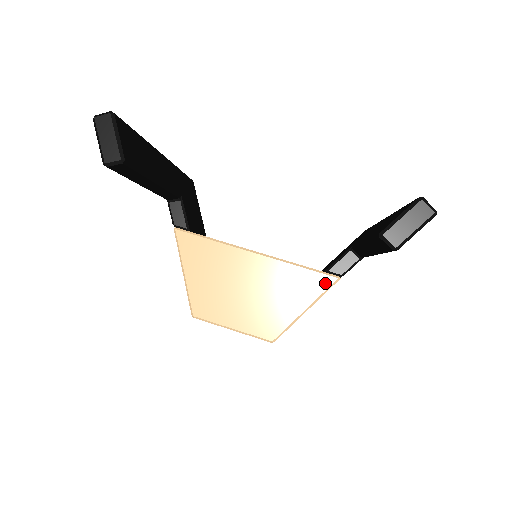
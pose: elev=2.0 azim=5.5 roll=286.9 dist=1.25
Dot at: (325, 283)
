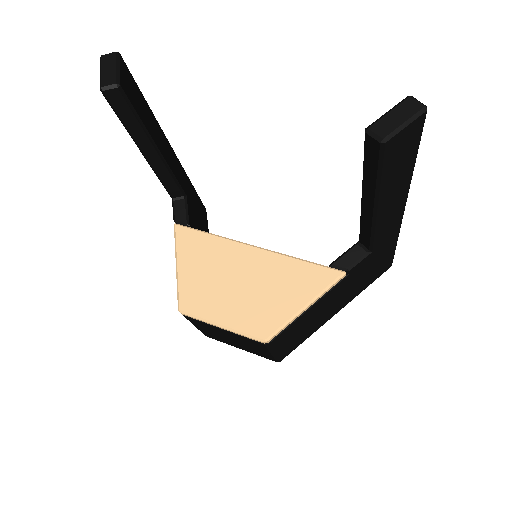
Dot at: (328, 277)
